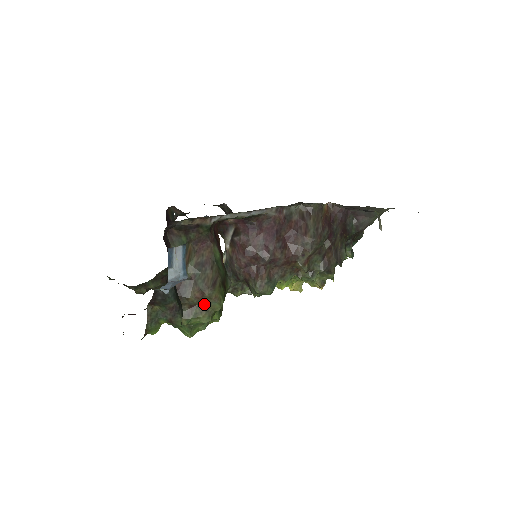
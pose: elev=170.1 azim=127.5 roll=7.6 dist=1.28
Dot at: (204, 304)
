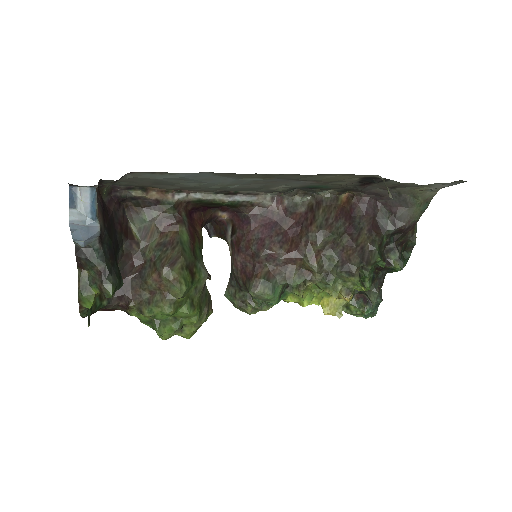
Dot at: (164, 289)
